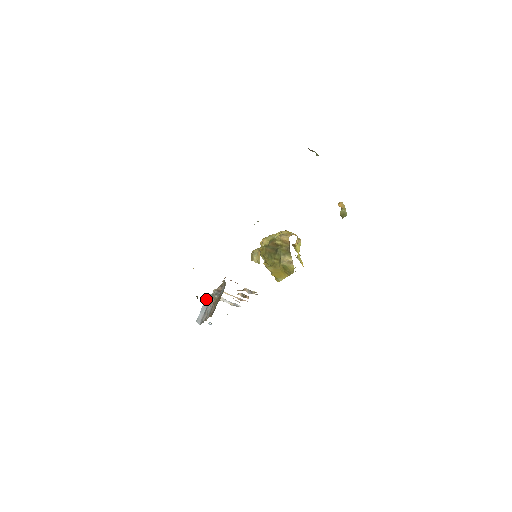
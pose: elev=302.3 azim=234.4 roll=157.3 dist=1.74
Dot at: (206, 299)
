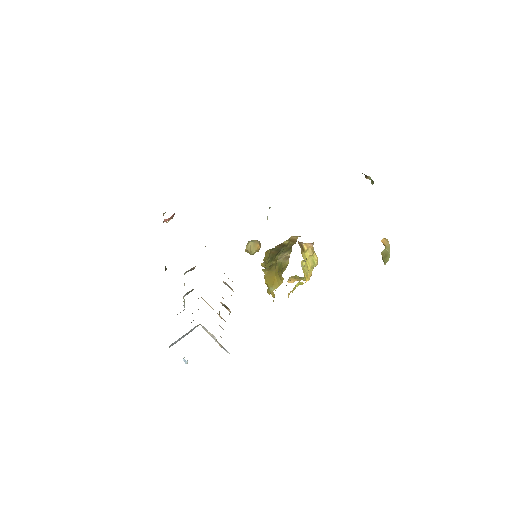
Dot at: (194, 327)
